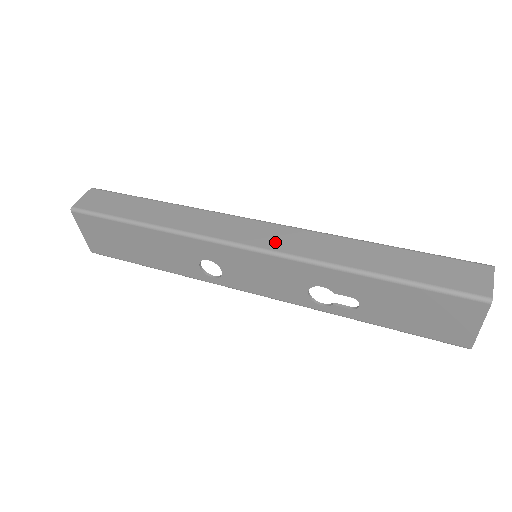
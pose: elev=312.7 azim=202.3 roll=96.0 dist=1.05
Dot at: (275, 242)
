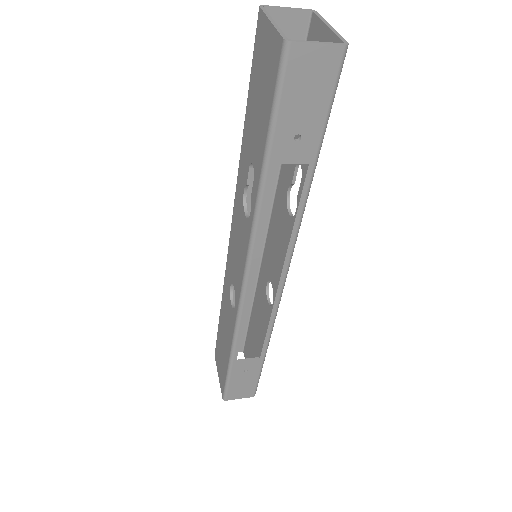
Dot at: occluded
